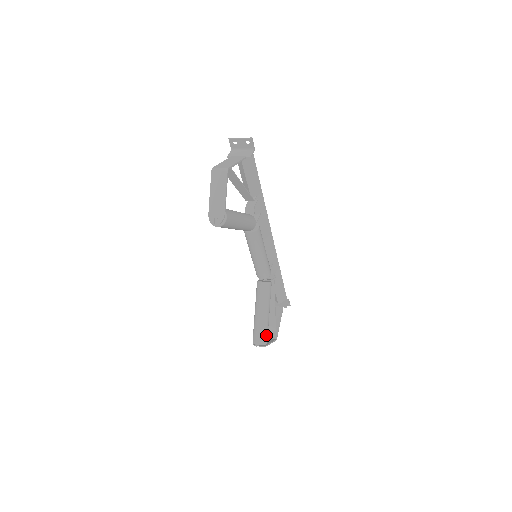
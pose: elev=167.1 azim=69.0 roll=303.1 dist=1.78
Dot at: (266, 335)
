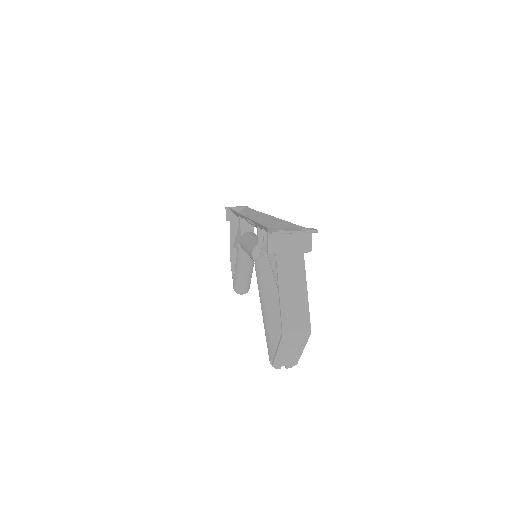
Dot at: (250, 283)
